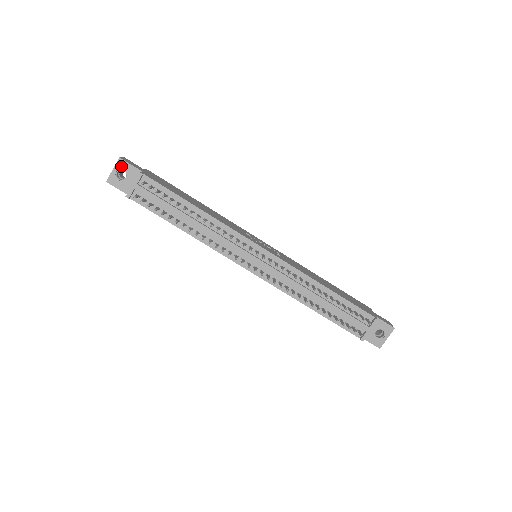
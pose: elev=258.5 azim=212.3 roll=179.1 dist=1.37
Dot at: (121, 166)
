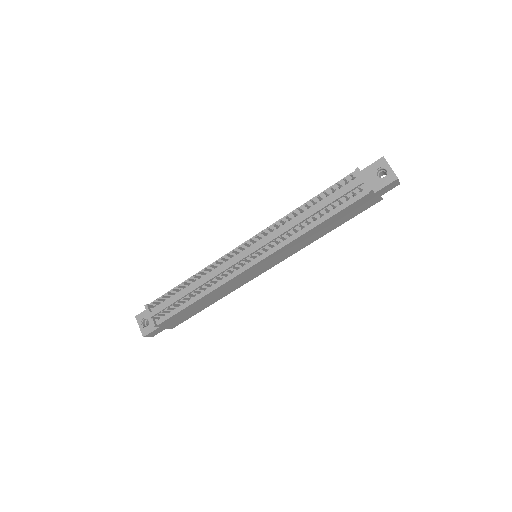
Dot at: (140, 319)
